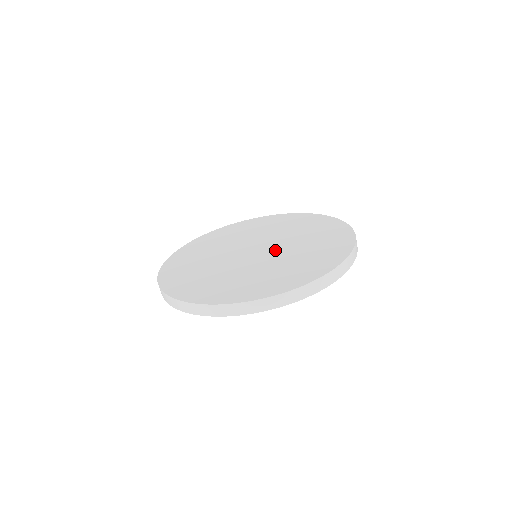
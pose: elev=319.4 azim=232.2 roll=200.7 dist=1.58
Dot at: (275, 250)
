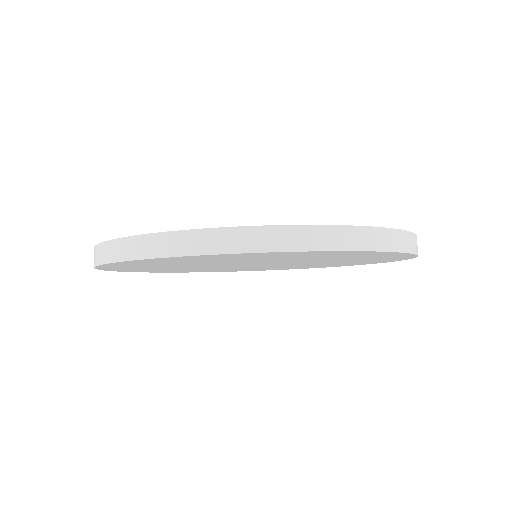
Dot at: occluded
